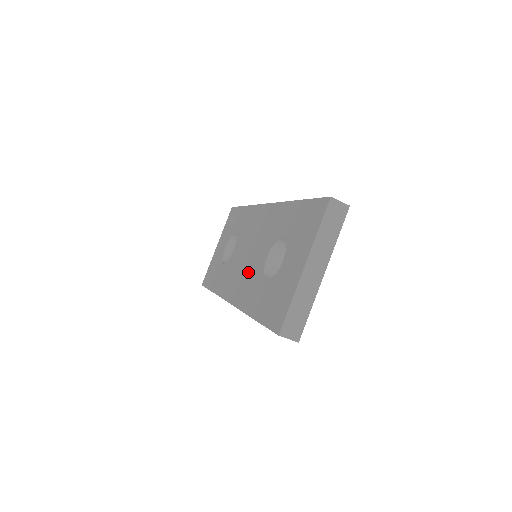
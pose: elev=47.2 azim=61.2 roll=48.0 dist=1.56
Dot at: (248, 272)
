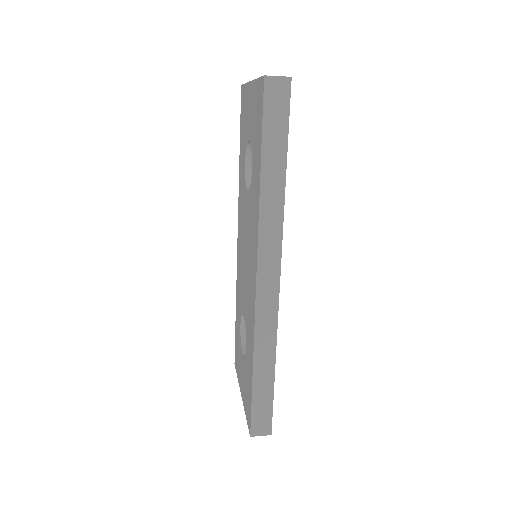
Dot at: (241, 273)
